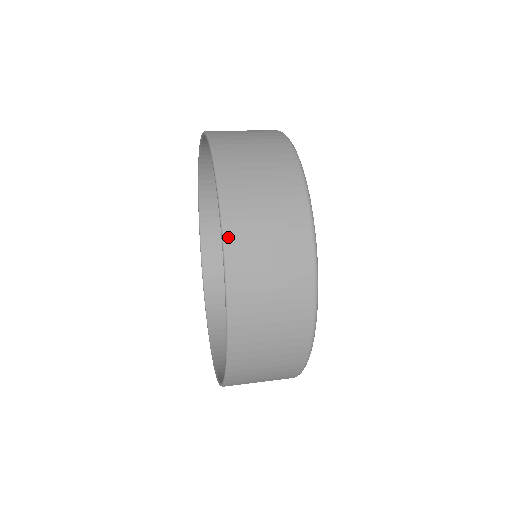
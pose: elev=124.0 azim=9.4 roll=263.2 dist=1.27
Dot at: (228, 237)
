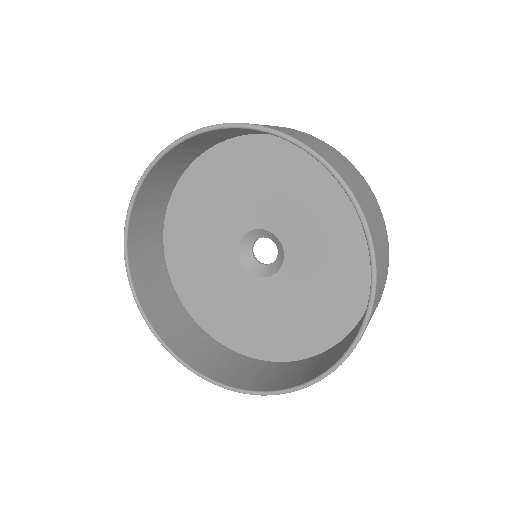
Dot at: (377, 262)
